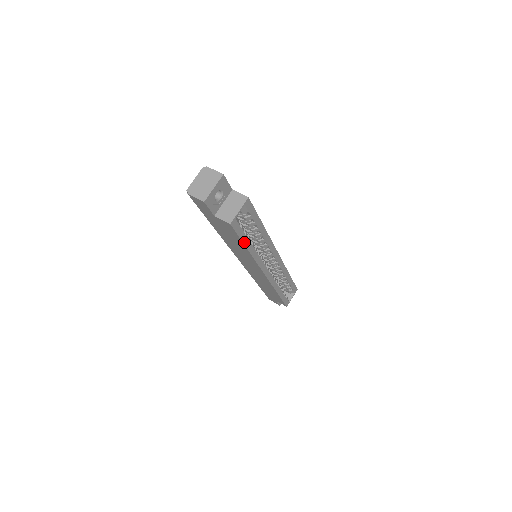
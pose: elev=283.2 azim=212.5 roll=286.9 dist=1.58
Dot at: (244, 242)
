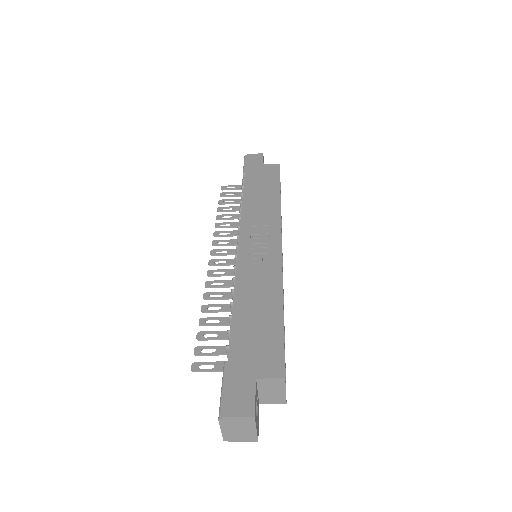
Dot at: occluded
